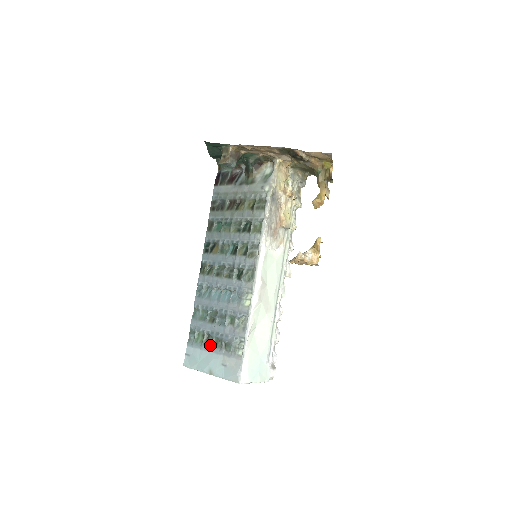
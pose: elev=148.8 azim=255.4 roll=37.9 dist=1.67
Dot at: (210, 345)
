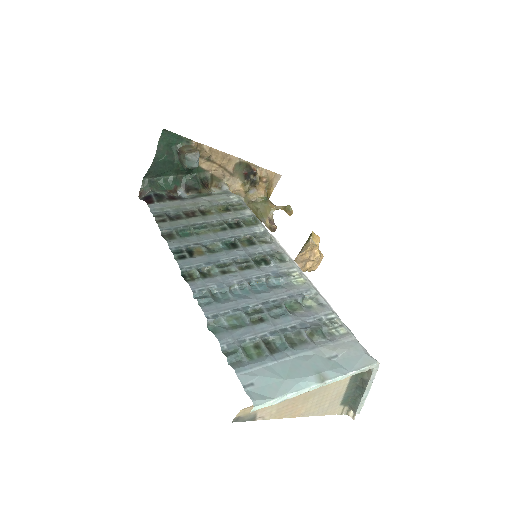
Dot at: (284, 348)
